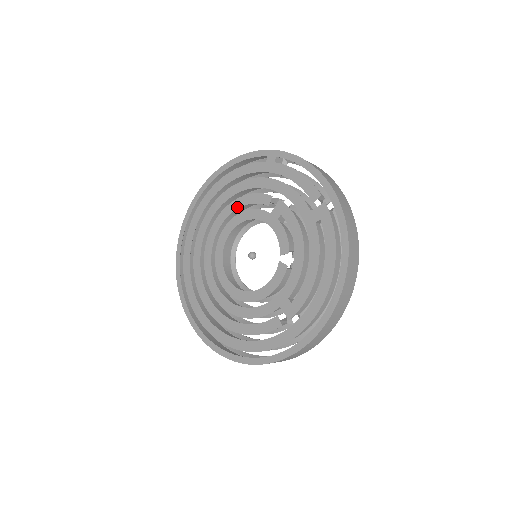
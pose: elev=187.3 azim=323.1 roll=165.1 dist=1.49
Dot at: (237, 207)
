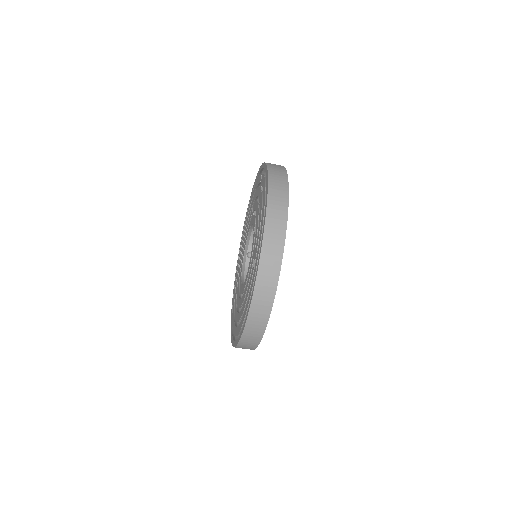
Dot at: (245, 239)
